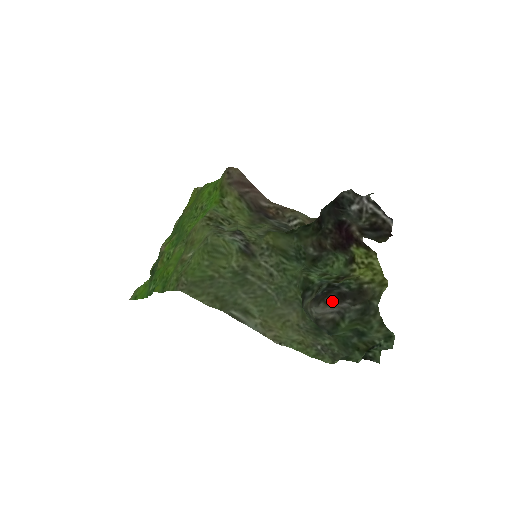
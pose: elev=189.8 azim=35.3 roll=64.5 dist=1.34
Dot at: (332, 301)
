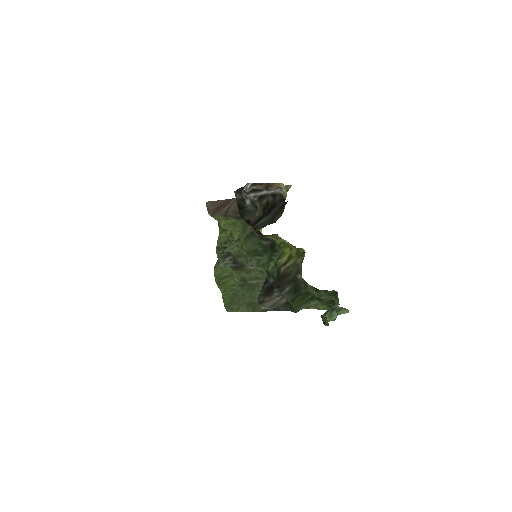
Dot at: (263, 299)
